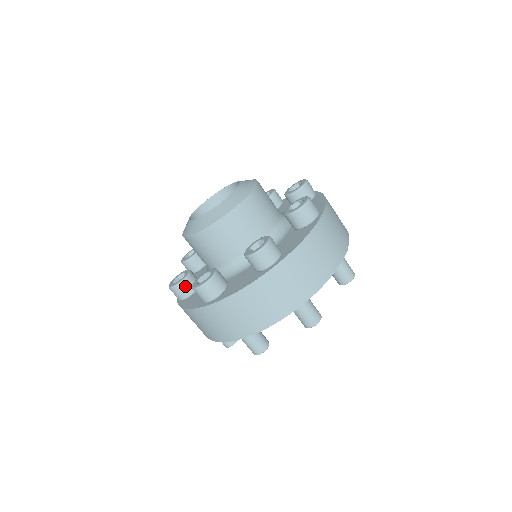
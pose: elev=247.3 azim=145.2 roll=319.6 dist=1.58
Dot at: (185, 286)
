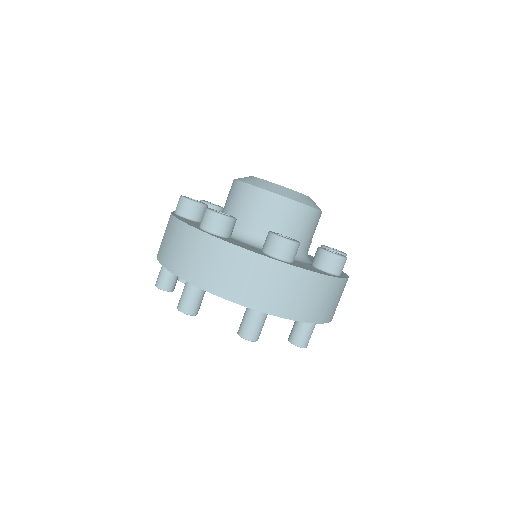
Dot at: occluded
